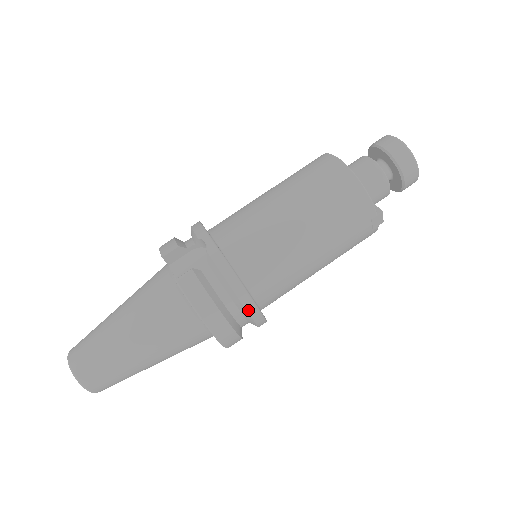
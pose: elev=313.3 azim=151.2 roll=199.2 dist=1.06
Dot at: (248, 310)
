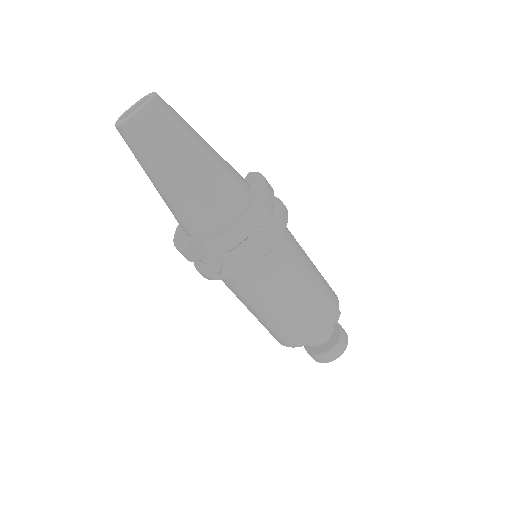
Dot at: (284, 214)
